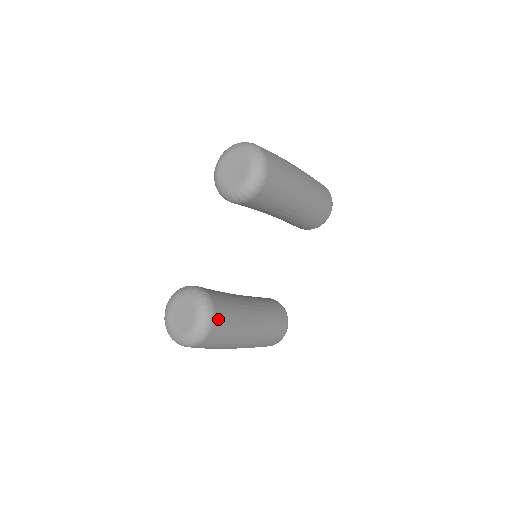
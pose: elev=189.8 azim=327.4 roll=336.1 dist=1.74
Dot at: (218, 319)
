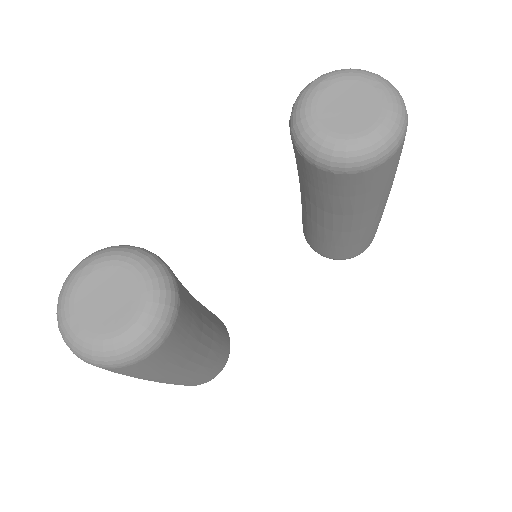
Dot at: (170, 339)
